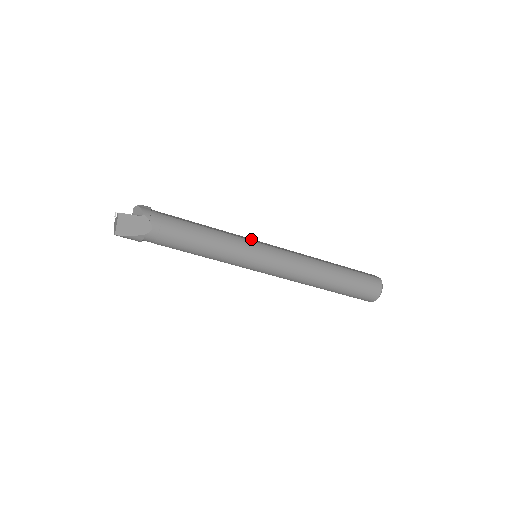
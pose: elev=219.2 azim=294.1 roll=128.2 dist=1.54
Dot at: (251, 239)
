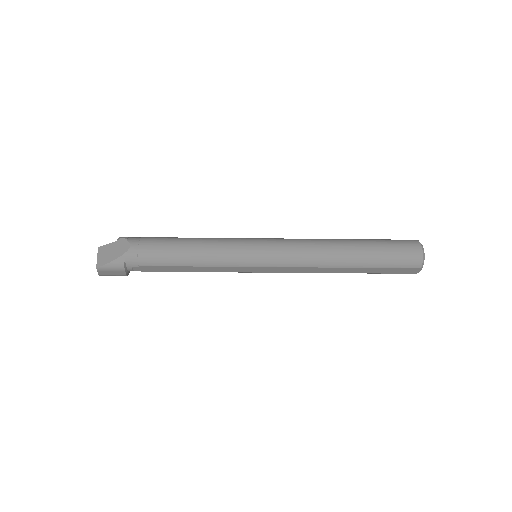
Dot at: occluded
